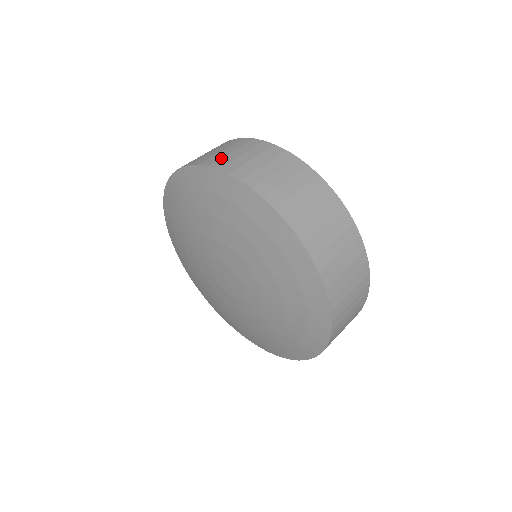
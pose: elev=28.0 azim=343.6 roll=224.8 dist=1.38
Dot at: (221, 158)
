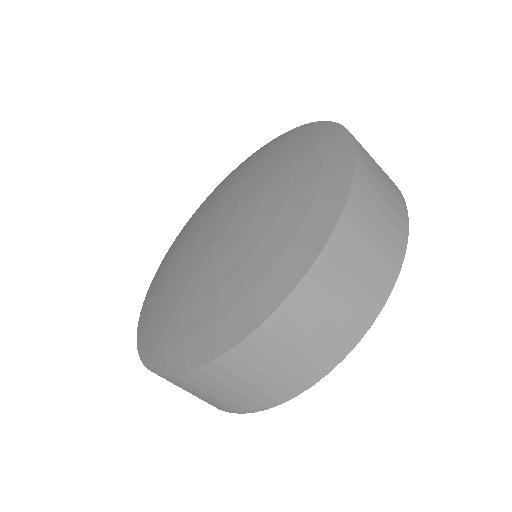
Dot at: occluded
